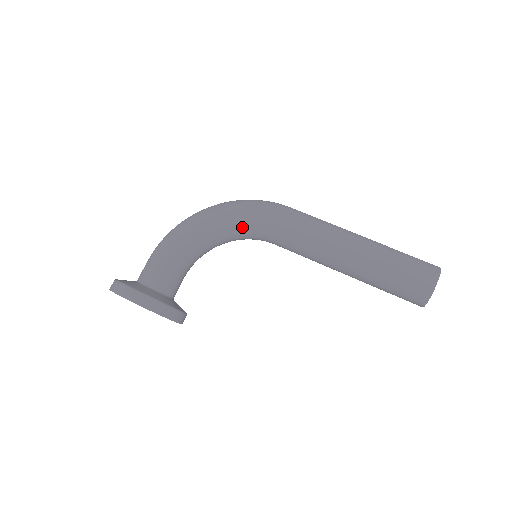
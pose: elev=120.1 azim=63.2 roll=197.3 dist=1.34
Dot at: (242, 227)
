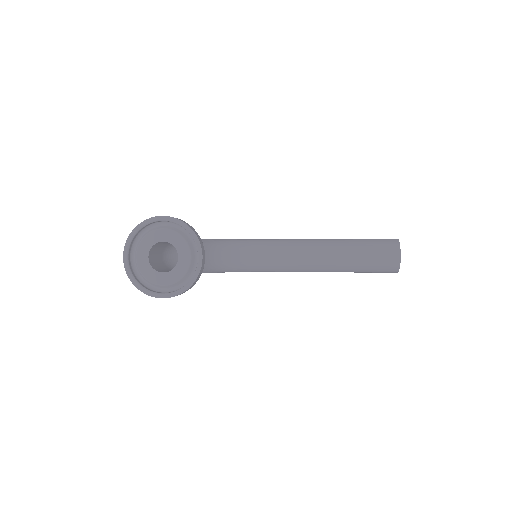
Dot at: (240, 243)
